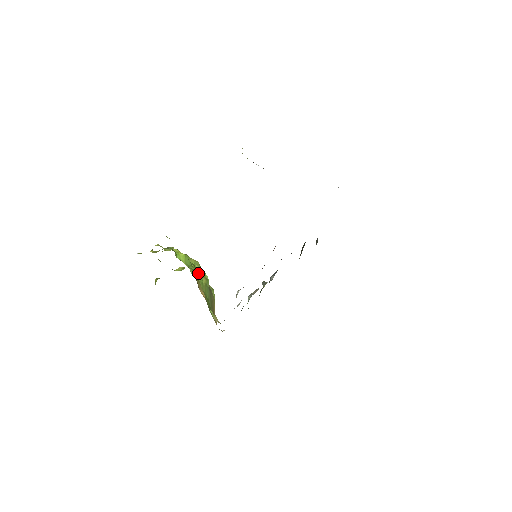
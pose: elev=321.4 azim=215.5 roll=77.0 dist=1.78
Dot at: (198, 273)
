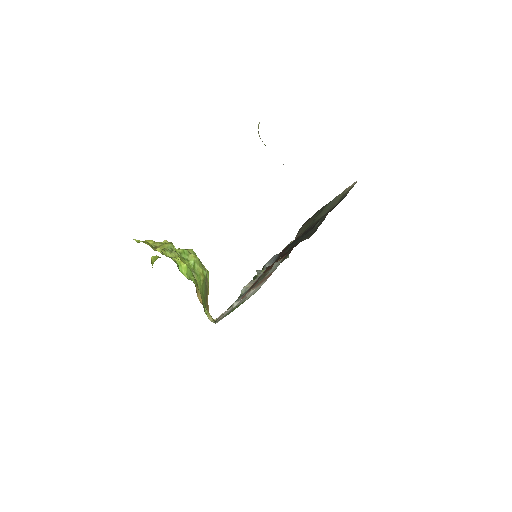
Dot at: (197, 272)
